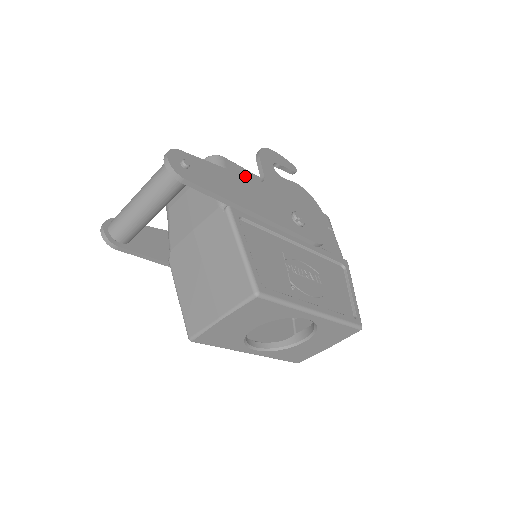
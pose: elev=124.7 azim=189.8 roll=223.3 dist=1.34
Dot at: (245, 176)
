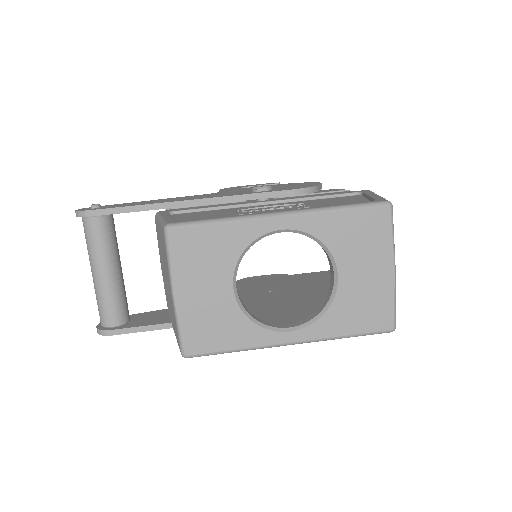
Dot at: occluded
